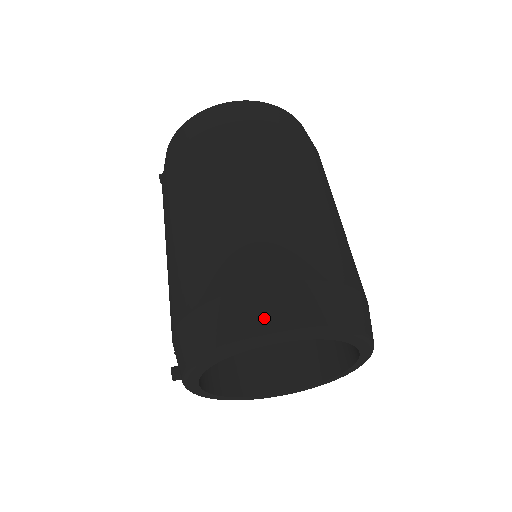
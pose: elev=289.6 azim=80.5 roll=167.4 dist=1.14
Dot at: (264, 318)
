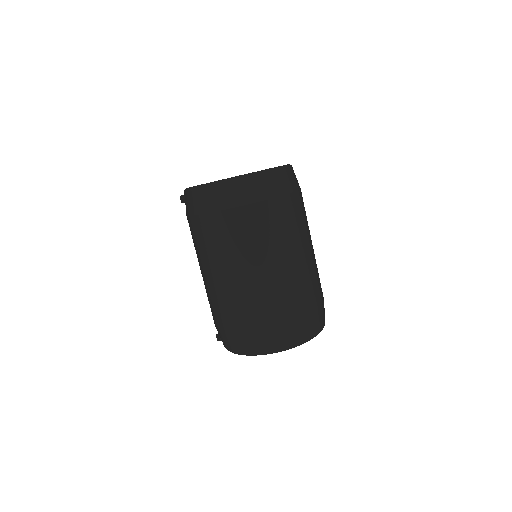
Dot at: (270, 346)
